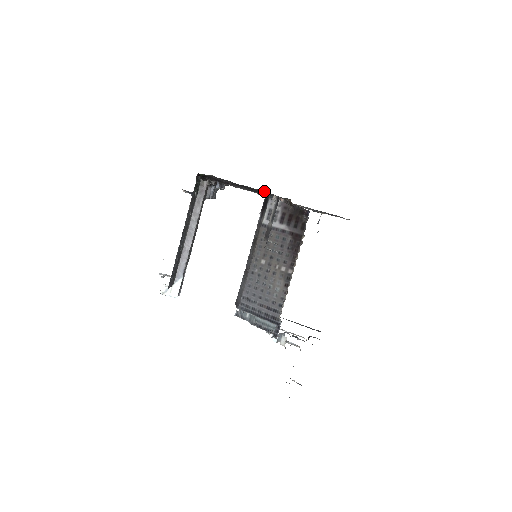
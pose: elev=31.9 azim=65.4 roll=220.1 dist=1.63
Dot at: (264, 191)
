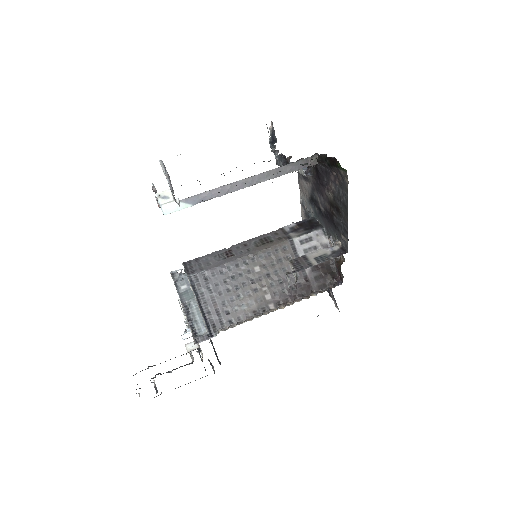
Dot at: (347, 235)
